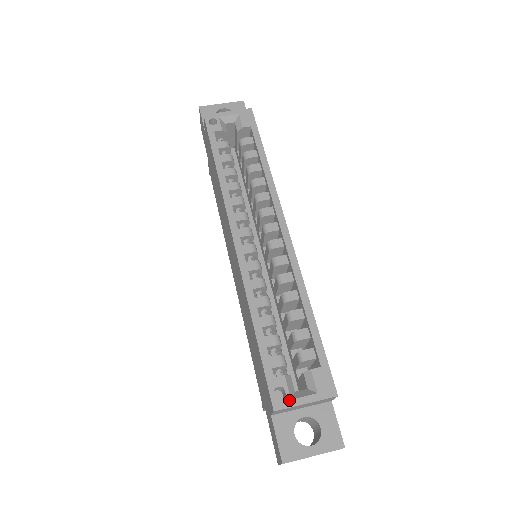
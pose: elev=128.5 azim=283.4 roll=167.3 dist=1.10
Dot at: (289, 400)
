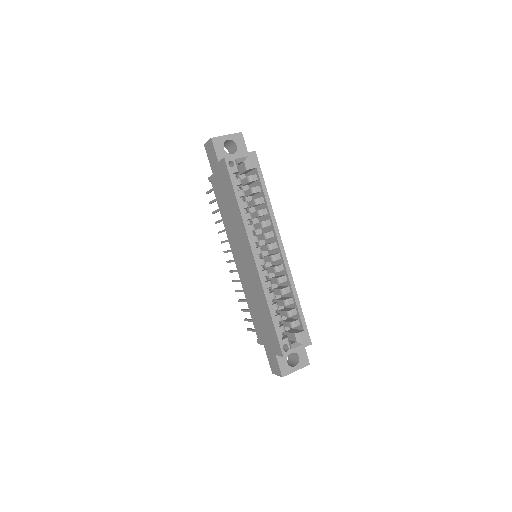
Dot at: (290, 350)
